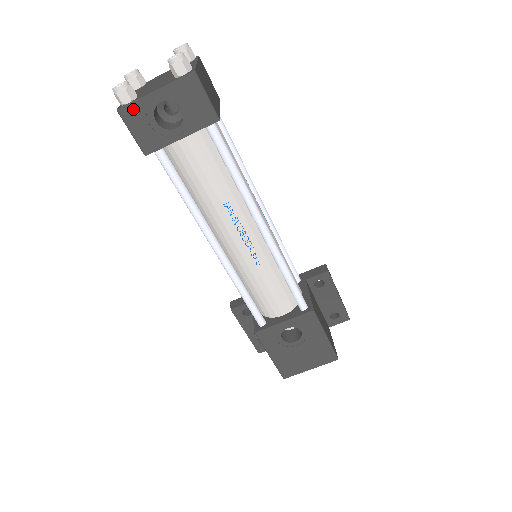
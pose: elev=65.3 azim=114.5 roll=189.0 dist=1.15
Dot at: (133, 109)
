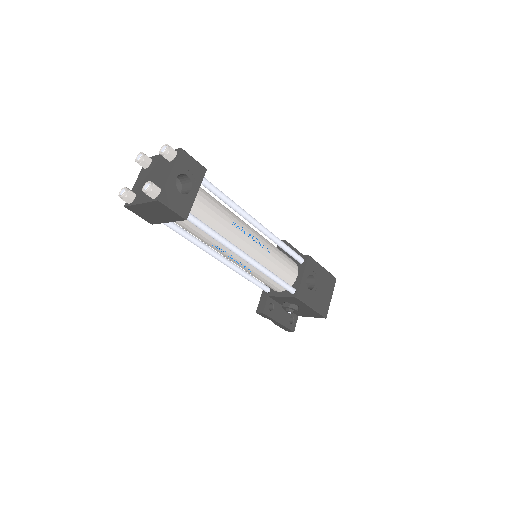
Dot at: (166, 193)
